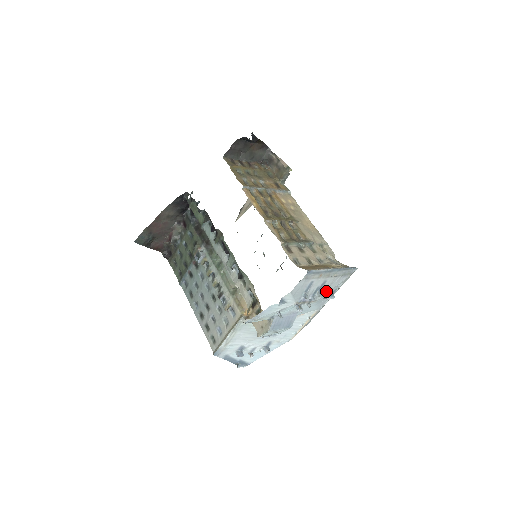
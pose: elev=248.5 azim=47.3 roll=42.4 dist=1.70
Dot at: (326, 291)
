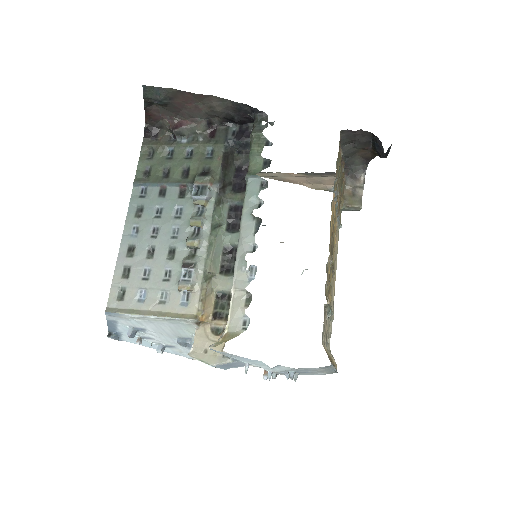
Dot at: (299, 374)
